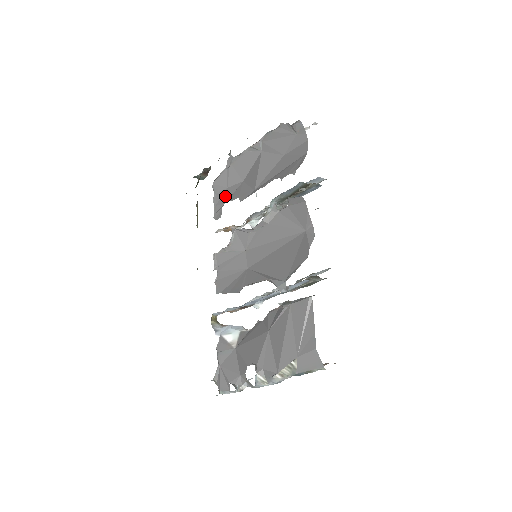
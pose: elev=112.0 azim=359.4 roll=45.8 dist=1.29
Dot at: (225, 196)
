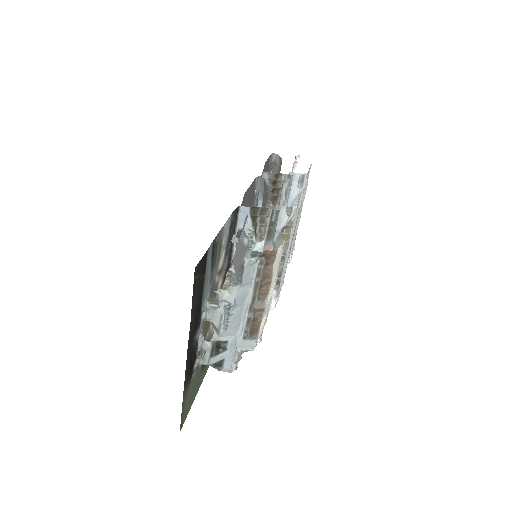
Dot at: occluded
